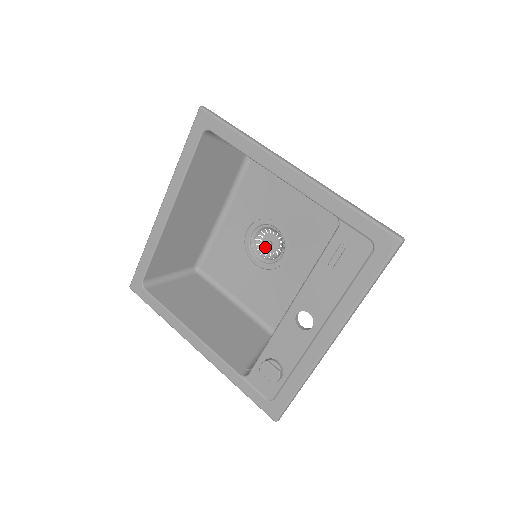
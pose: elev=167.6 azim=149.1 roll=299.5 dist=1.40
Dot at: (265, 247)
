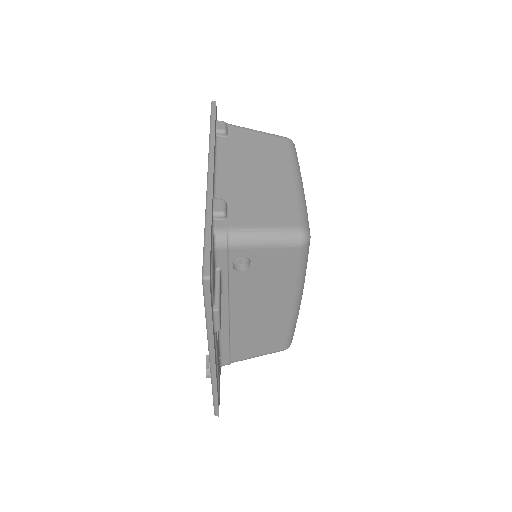
Dot at: occluded
